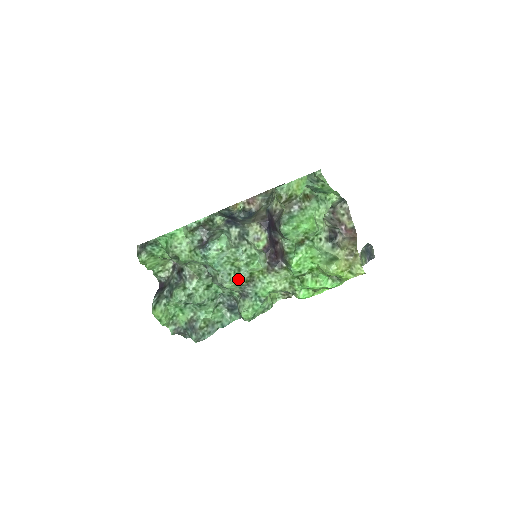
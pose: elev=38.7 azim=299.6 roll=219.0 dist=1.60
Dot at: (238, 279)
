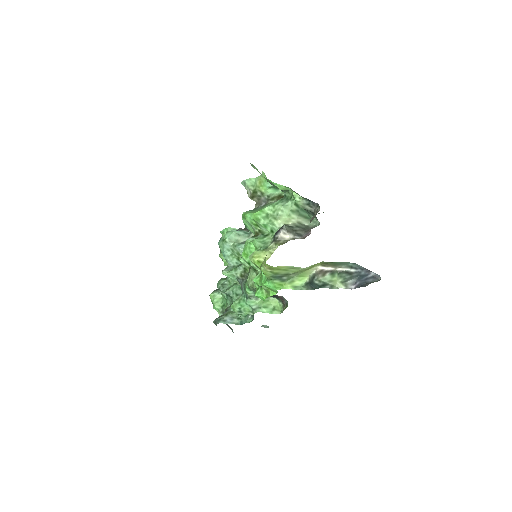
Dot at: (235, 271)
